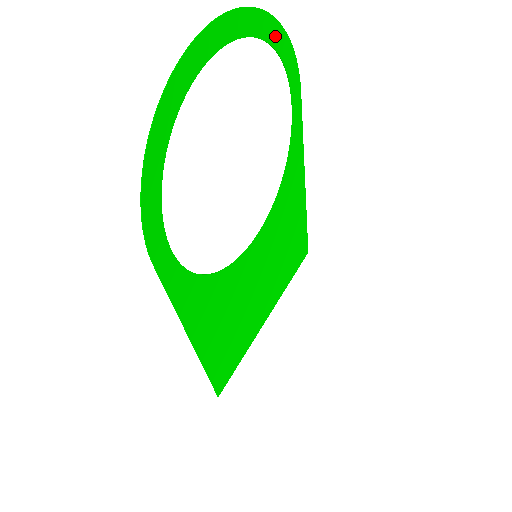
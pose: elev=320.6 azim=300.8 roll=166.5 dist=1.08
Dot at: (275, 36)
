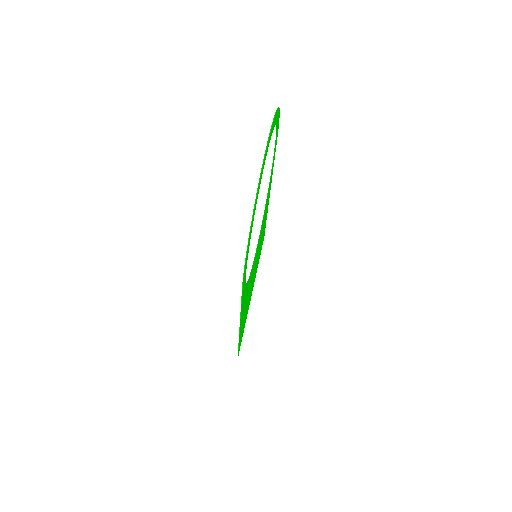
Dot at: (277, 118)
